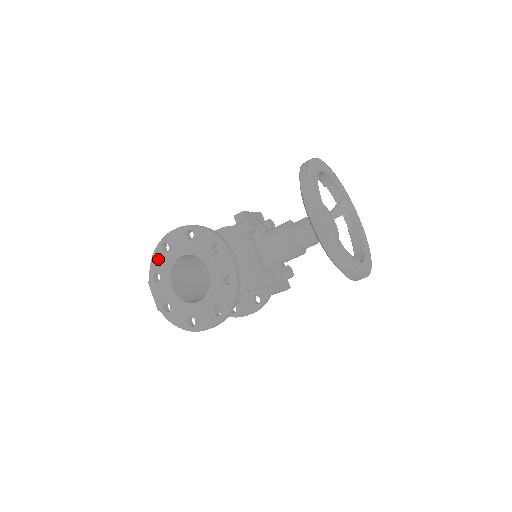
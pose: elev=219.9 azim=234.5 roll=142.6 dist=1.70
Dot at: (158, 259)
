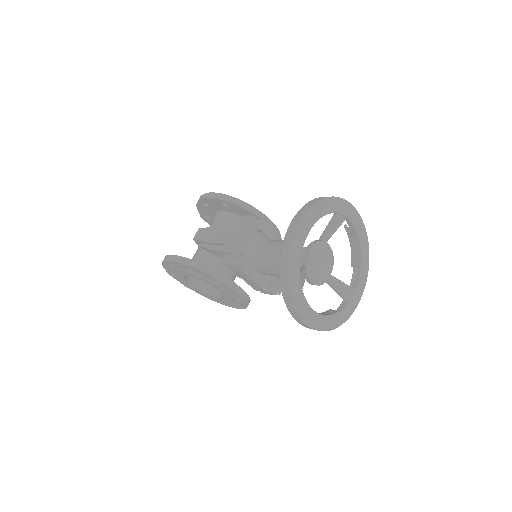
Dot at: (168, 268)
